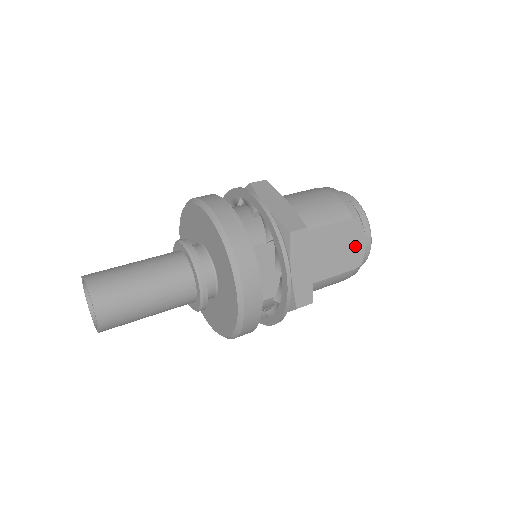
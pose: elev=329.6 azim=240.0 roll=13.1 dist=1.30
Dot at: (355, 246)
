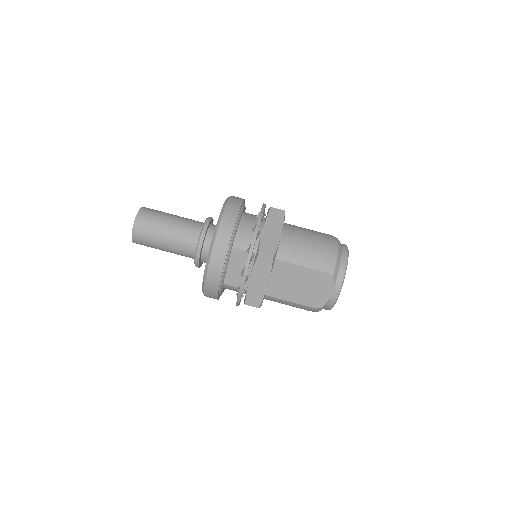
Dot at: (321, 292)
